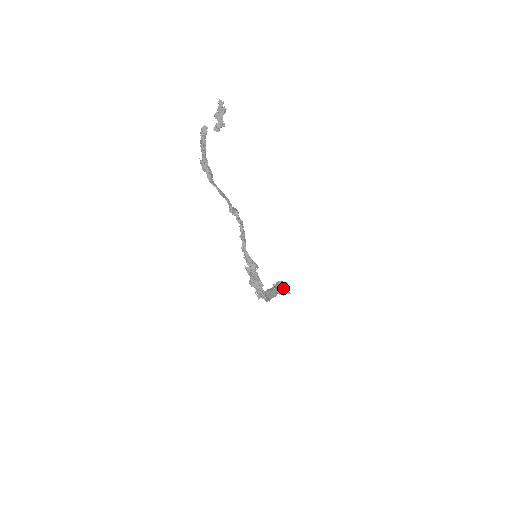
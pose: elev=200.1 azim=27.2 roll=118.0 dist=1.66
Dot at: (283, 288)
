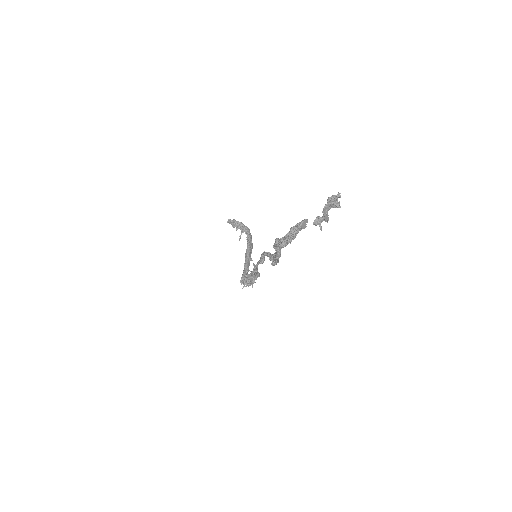
Dot at: (252, 248)
